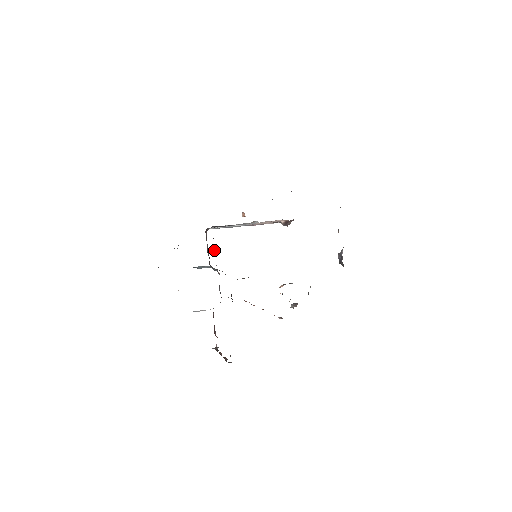
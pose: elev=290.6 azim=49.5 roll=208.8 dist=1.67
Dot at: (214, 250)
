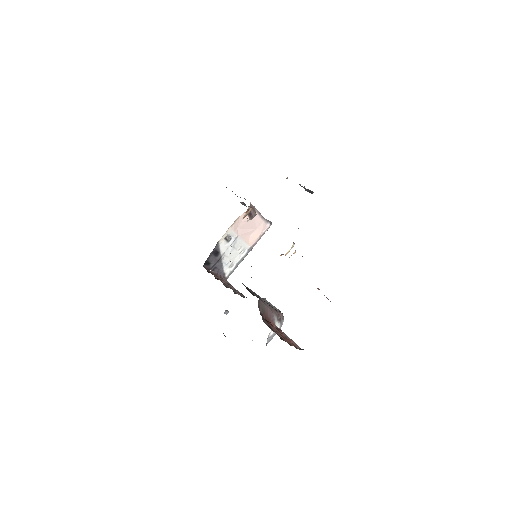
Dot at: (220, 280)
